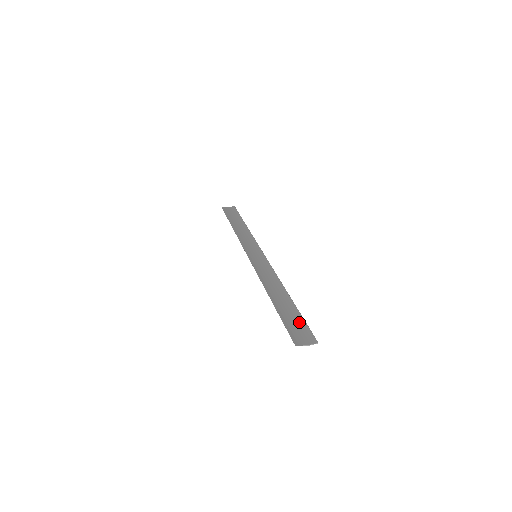
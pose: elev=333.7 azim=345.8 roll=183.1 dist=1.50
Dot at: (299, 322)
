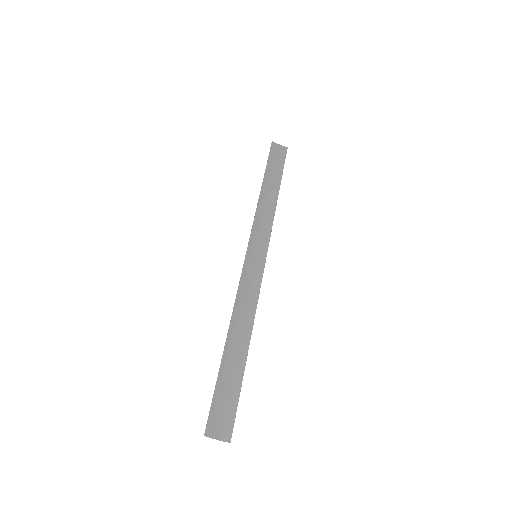
Dot at: (232, 397)
